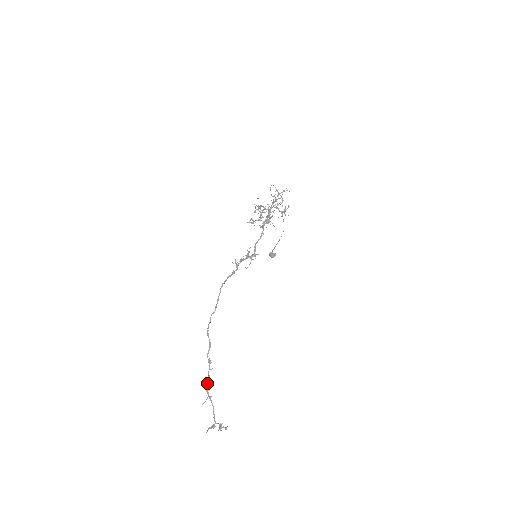
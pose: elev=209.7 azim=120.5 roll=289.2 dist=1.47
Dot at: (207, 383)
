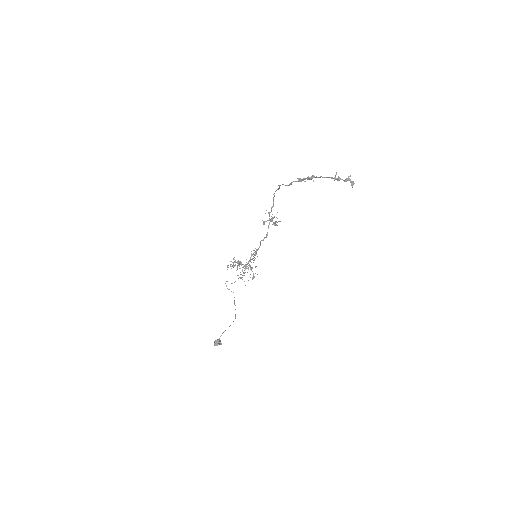
Dot at: (308, 177)
